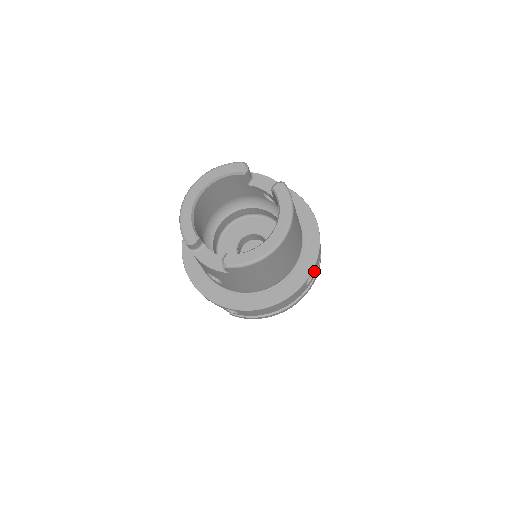
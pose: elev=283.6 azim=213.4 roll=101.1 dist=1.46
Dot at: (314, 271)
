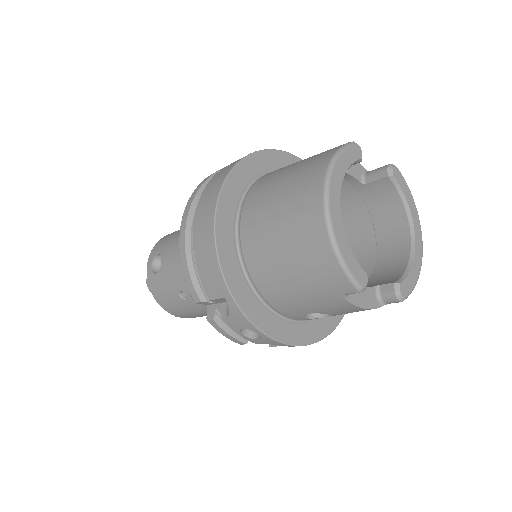
Dot at: occluded
